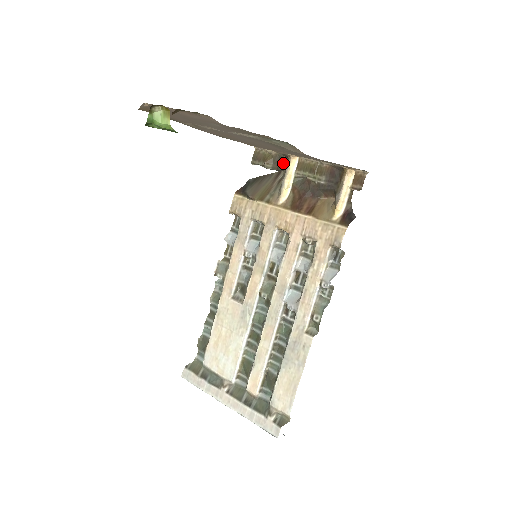
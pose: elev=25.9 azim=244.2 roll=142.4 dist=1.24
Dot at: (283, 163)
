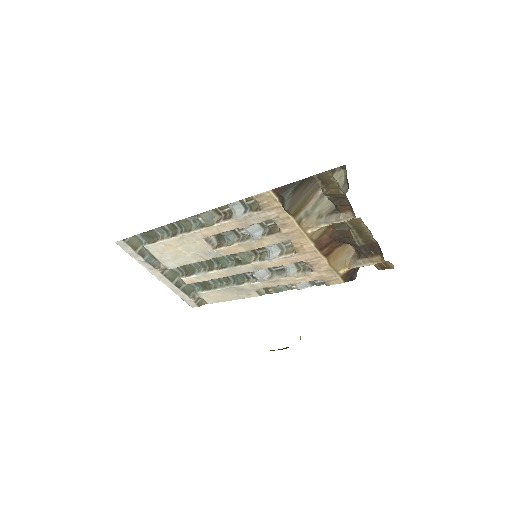
Dot at: (343, 206)
